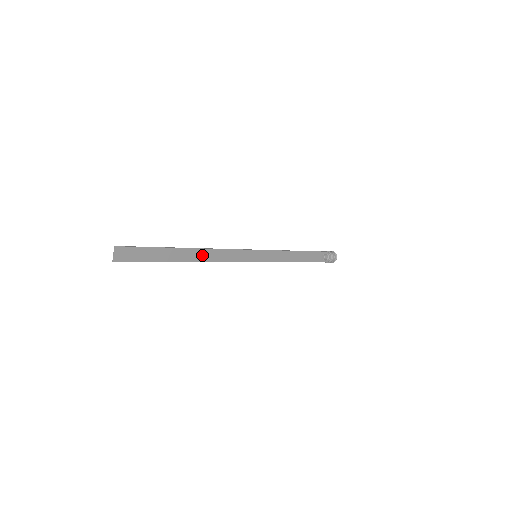
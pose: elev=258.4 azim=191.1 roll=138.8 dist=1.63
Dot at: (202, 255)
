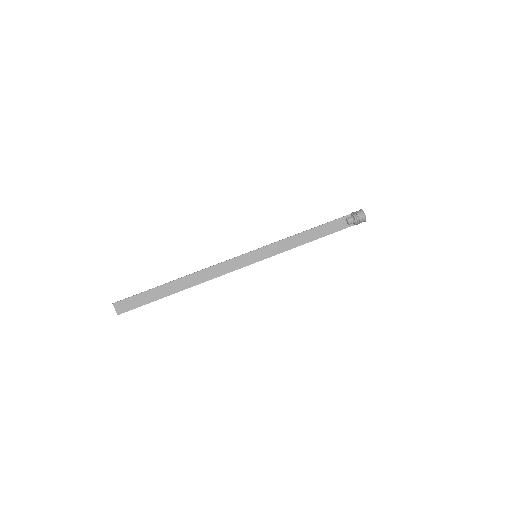
Dot at: (195, 279)
